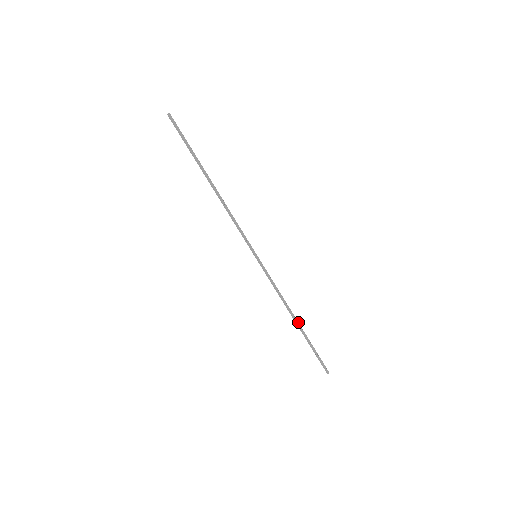
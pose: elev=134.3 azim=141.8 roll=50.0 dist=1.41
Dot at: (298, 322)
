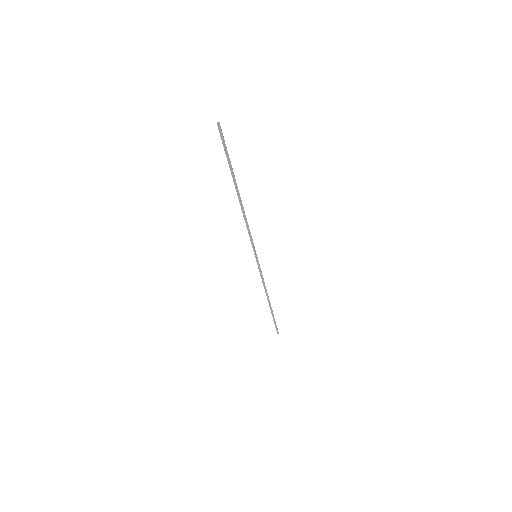
Dot at: (270, 303)
